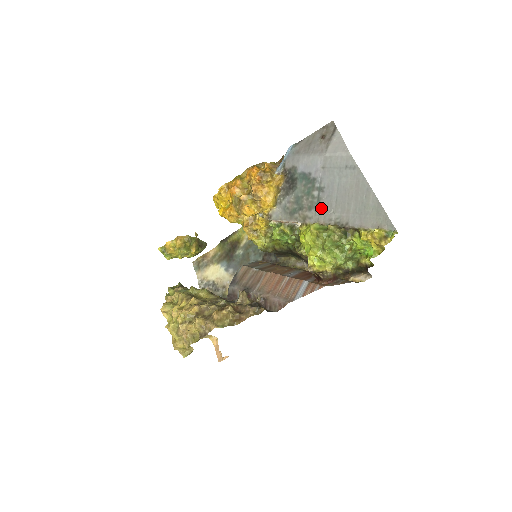
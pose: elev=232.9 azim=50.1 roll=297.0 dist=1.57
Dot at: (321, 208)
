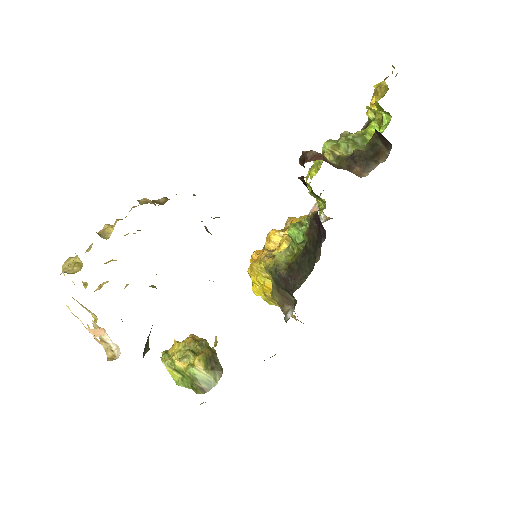
Dot at: occluded
